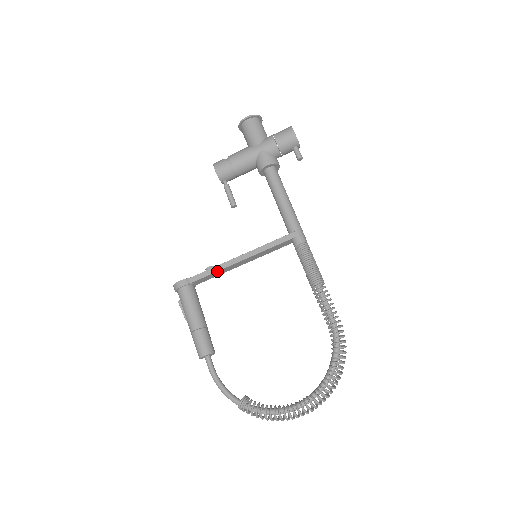
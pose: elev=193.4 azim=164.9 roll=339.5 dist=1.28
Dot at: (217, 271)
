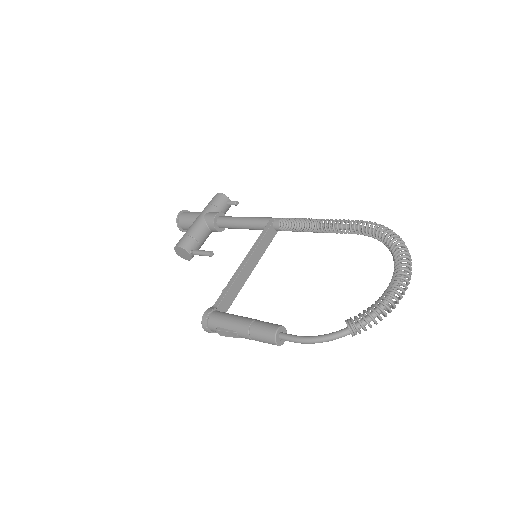
Dot at: (232, 283)
